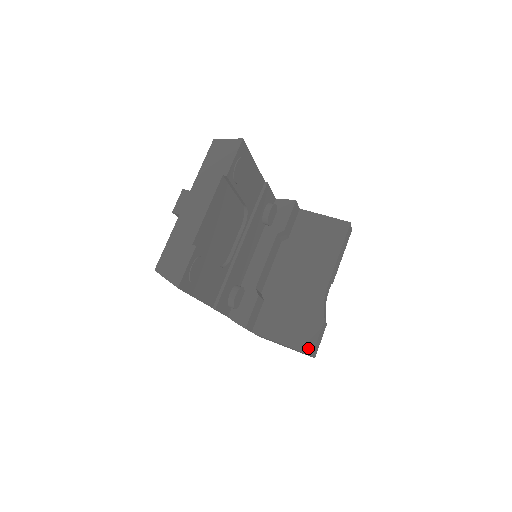
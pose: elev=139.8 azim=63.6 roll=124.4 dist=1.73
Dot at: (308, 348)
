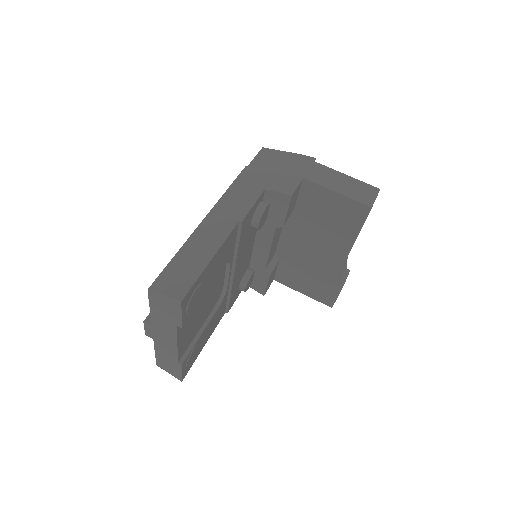
Dot at: (328, 303)
